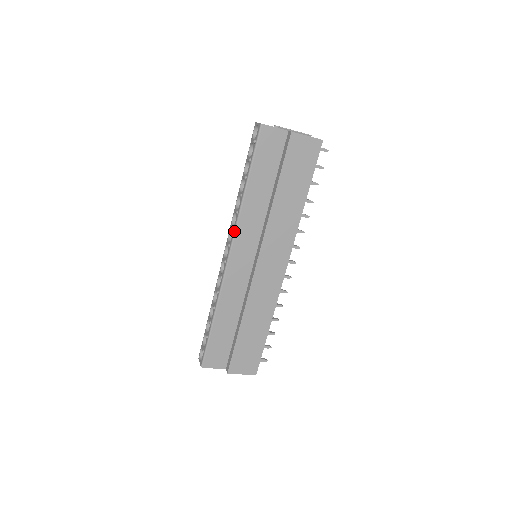
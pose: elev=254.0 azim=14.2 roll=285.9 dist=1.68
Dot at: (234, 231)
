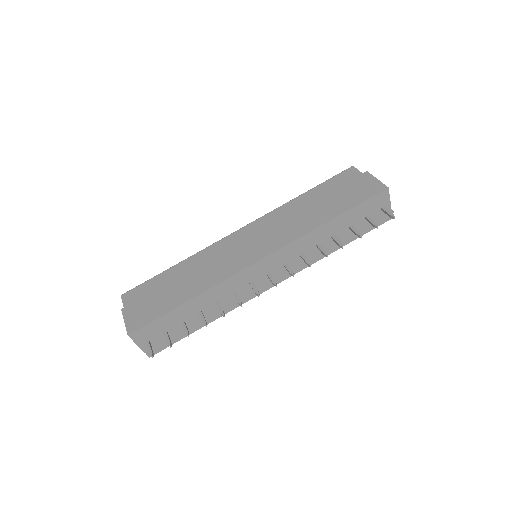
Dot at: (261, 217)
